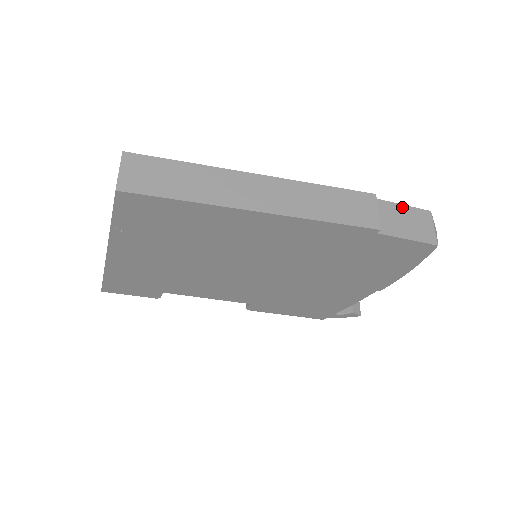
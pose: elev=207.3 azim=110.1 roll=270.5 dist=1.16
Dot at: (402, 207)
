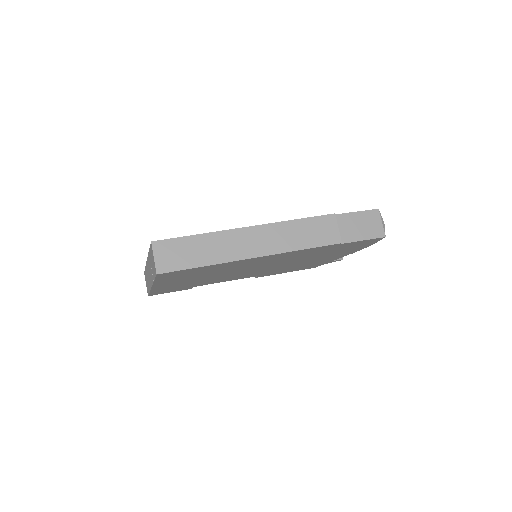
Dot at: (356, 214)
